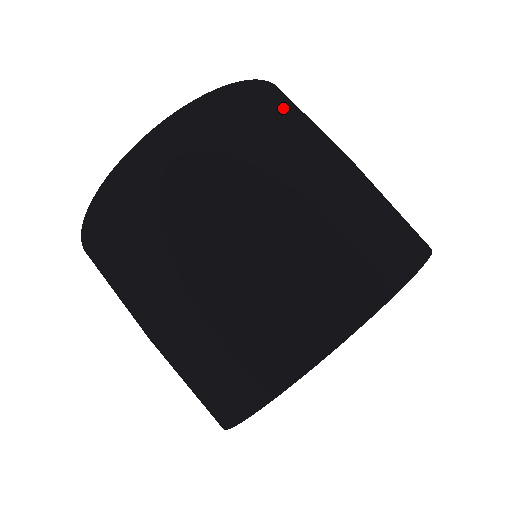
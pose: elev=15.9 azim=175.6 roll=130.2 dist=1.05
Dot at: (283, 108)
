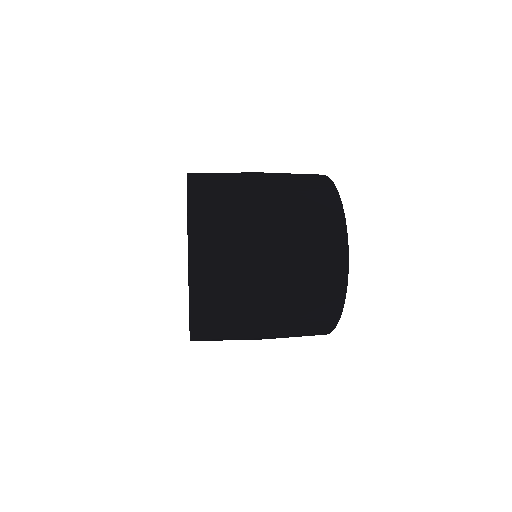
Dot at: (217, 215)
